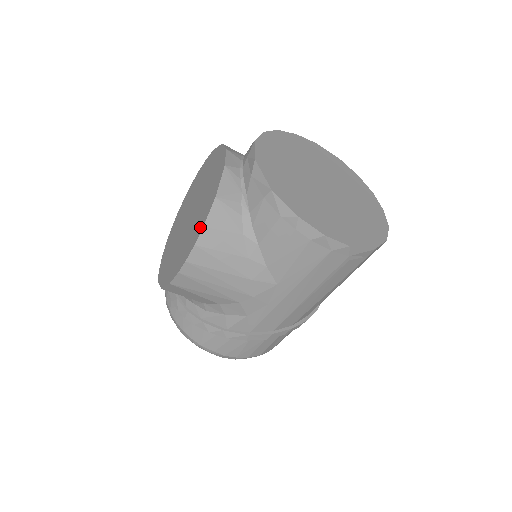
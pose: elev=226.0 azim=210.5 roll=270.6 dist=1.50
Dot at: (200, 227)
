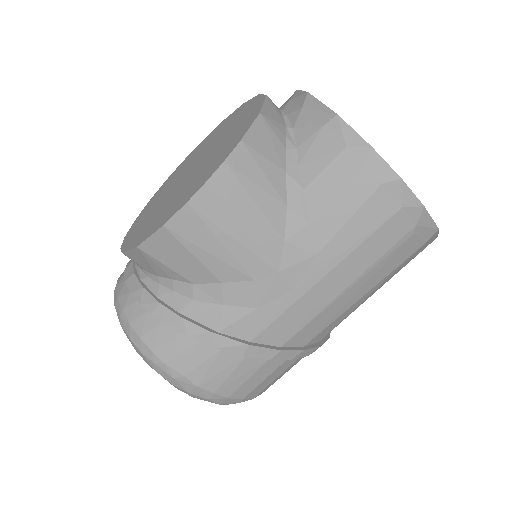
Dot at: (232, 146)
